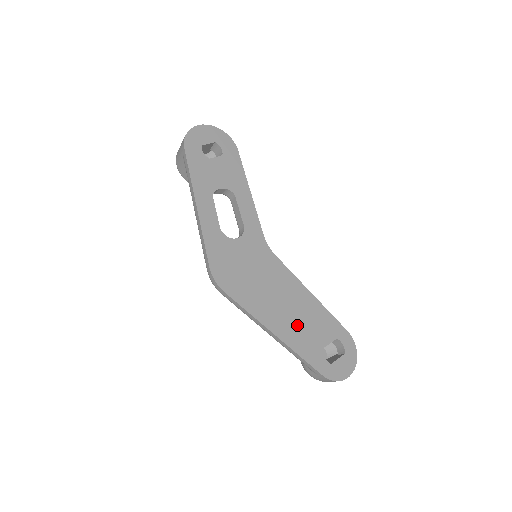
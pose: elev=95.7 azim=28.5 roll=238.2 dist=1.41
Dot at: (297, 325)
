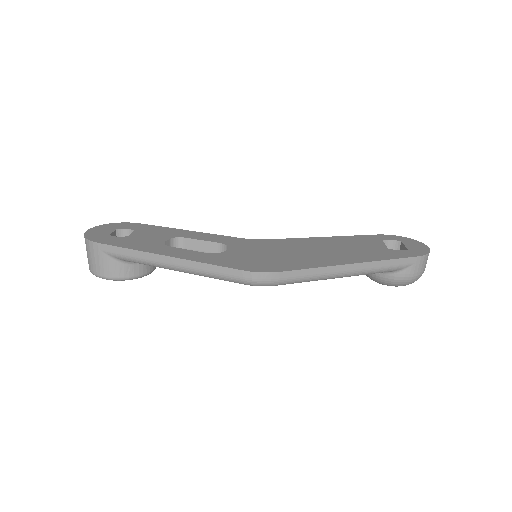
Dot at: (352, 251)
